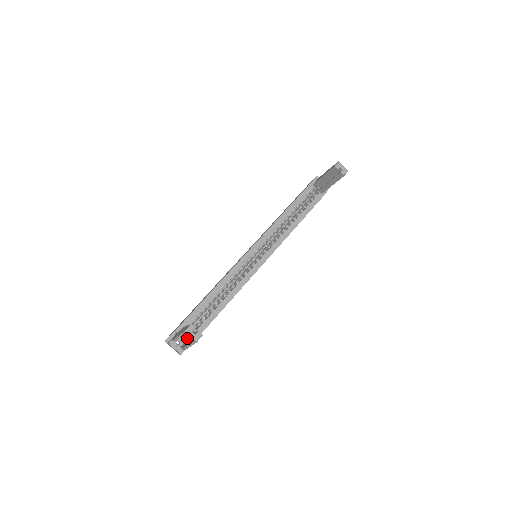
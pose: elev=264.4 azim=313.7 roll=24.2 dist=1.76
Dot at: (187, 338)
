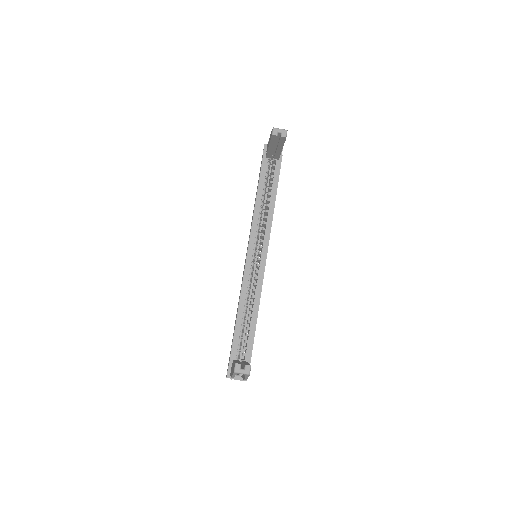
Dot at: occluded
